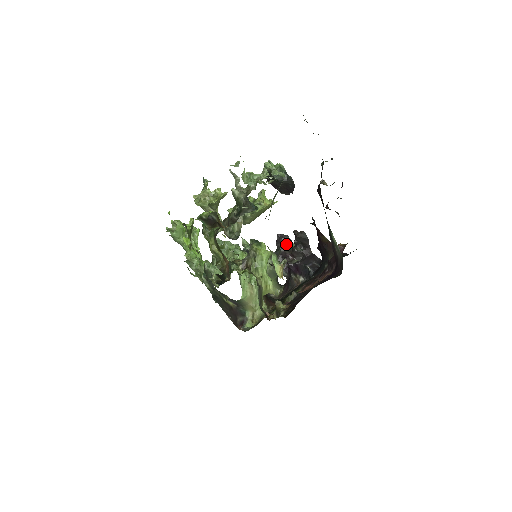
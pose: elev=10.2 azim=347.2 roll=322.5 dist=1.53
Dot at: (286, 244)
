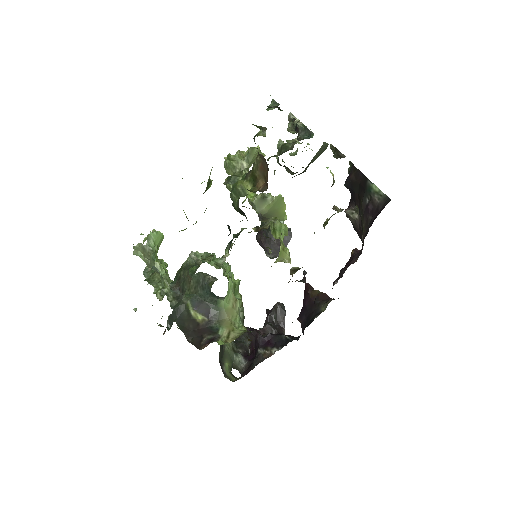
Dot at: occluded
